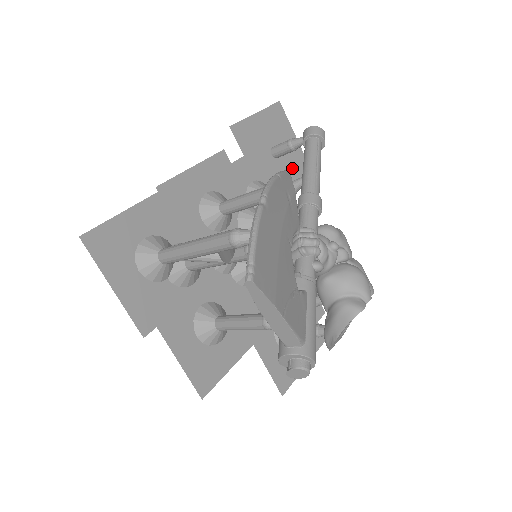
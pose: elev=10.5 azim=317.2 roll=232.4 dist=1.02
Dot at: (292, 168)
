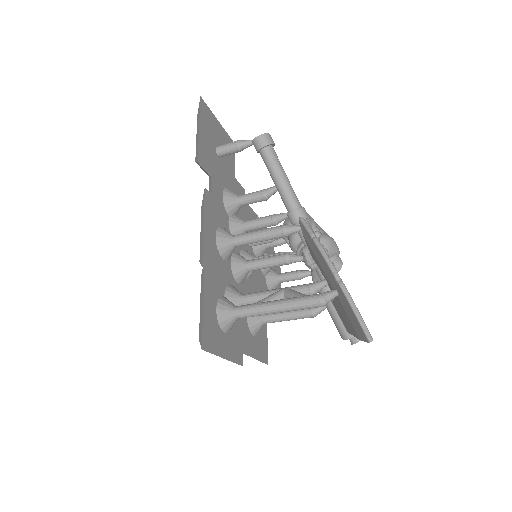
Dot at: occluded
